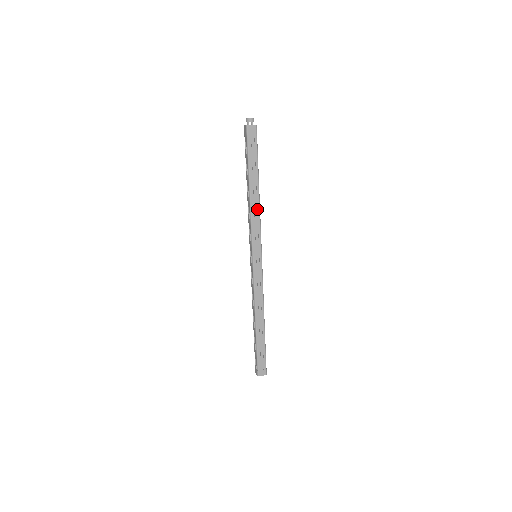
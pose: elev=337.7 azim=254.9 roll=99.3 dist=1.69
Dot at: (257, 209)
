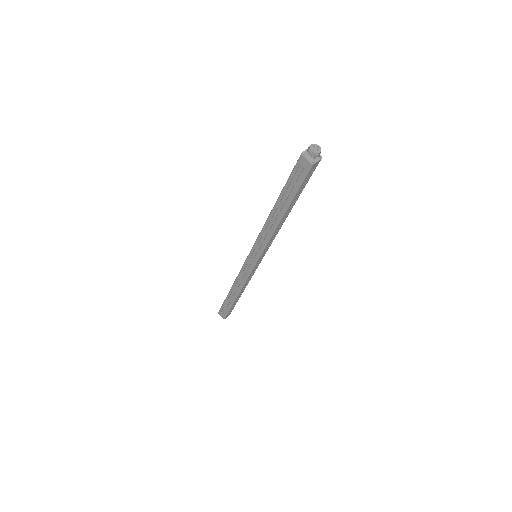
Dot at: (271, 230)
